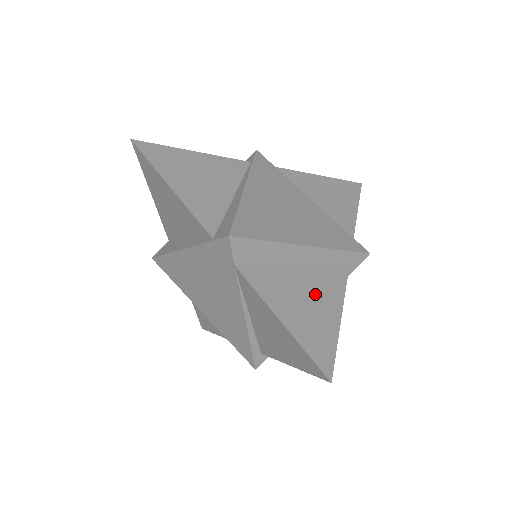
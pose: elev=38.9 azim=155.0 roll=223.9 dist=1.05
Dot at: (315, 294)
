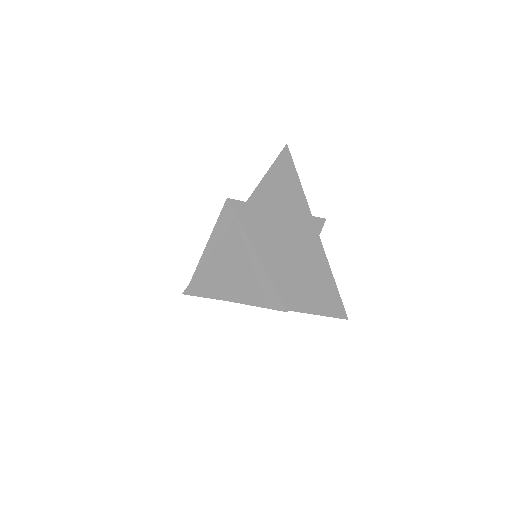
Dot at: (319, 280)
